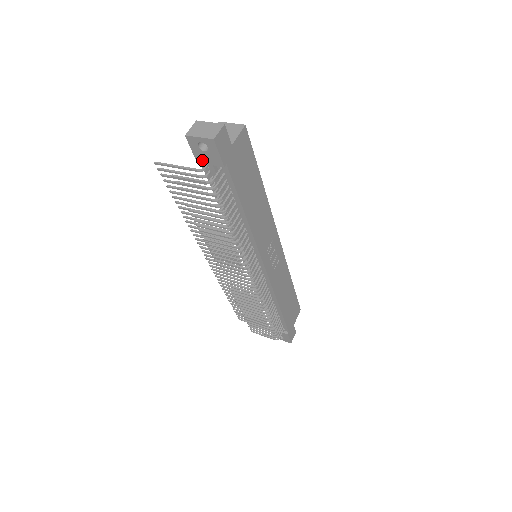
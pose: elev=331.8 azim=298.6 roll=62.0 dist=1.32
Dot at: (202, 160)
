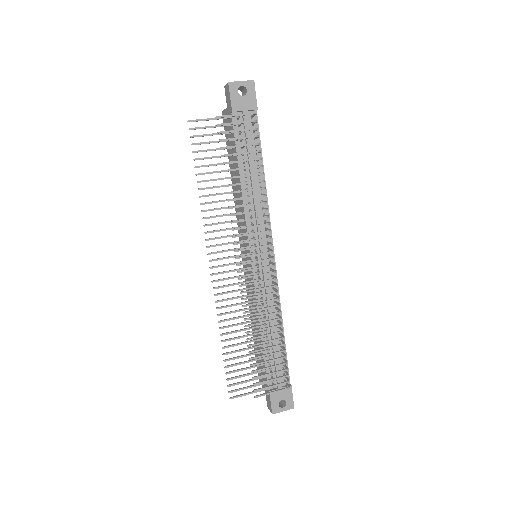
Dot at: (238, 107)
